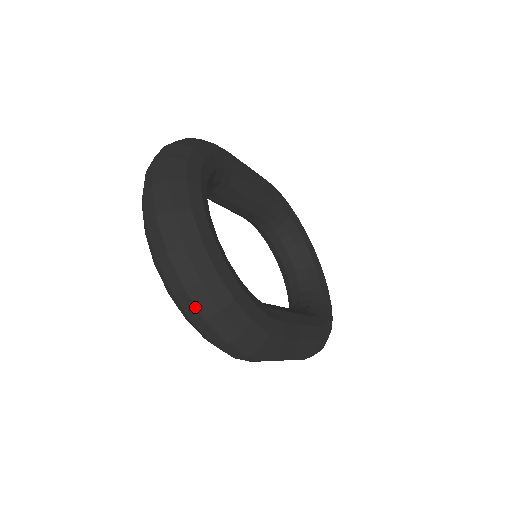
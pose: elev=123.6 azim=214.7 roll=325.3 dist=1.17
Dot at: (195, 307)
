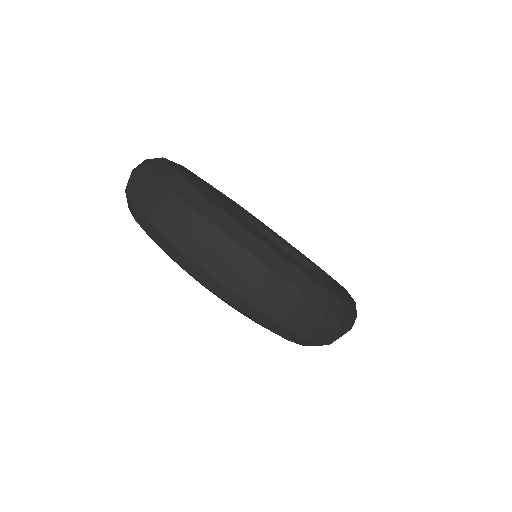
Dot at: (276, 301)
